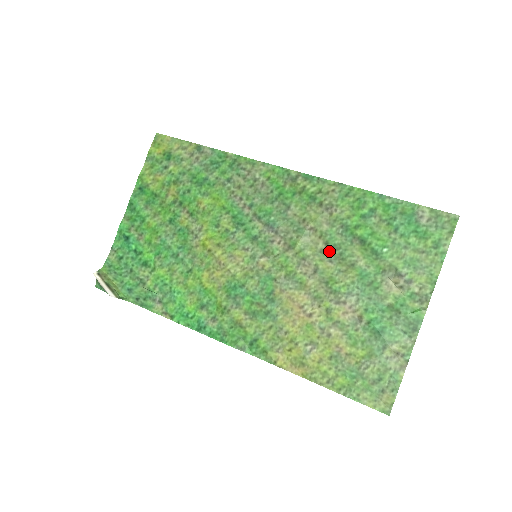
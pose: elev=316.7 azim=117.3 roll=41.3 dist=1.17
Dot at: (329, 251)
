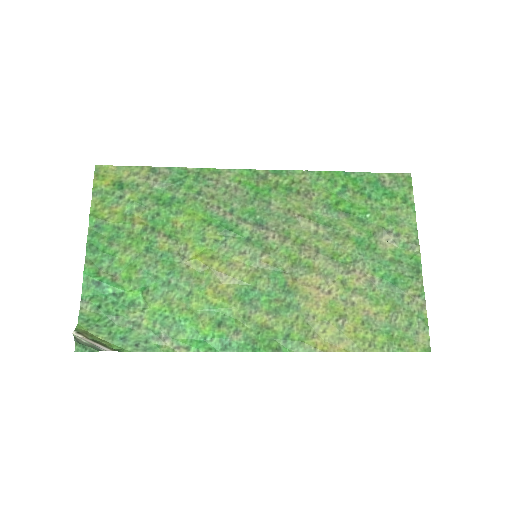
Dot at: (322, 231)
